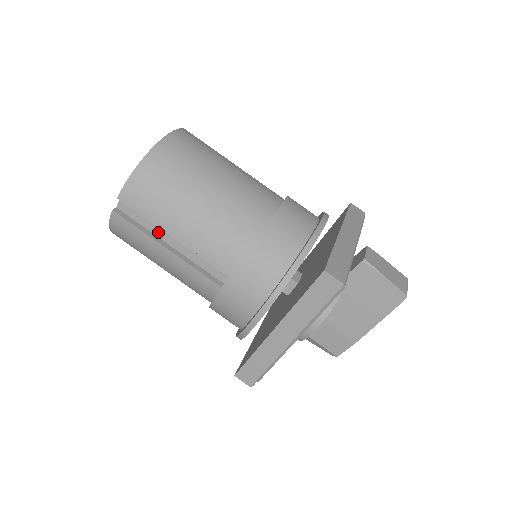
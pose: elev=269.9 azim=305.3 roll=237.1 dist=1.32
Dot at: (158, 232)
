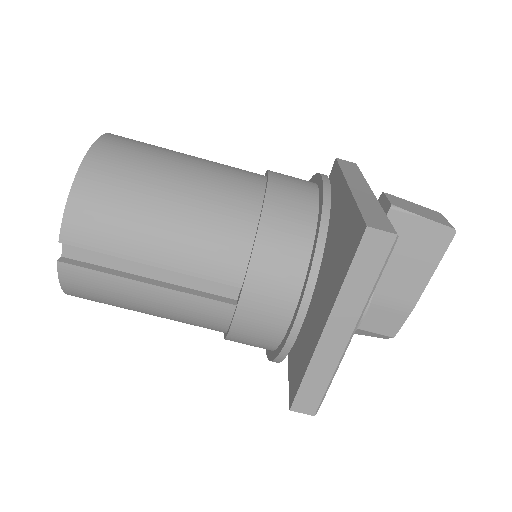
Dot at: (128, 267)
